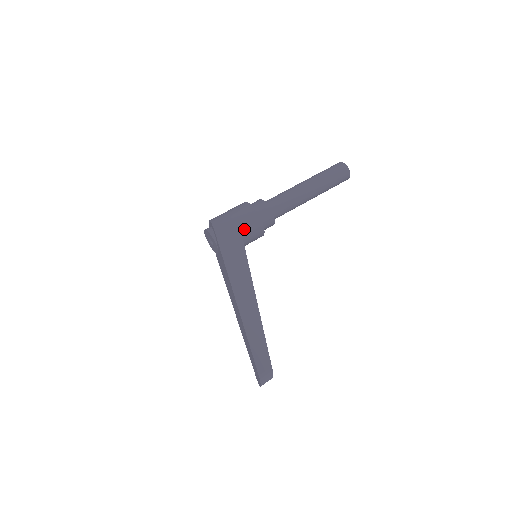
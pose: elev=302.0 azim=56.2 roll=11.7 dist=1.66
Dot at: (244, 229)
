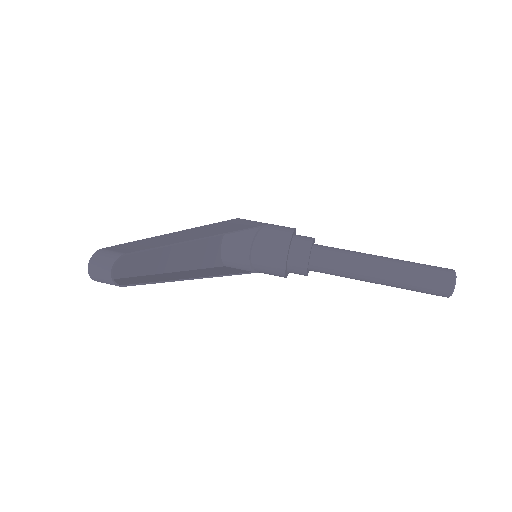
Dot at: (267, 230)
